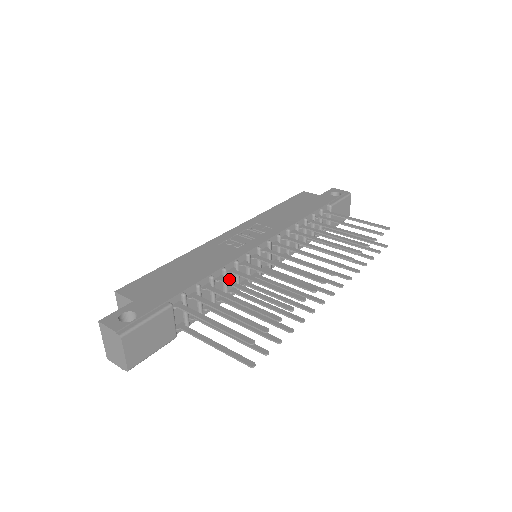
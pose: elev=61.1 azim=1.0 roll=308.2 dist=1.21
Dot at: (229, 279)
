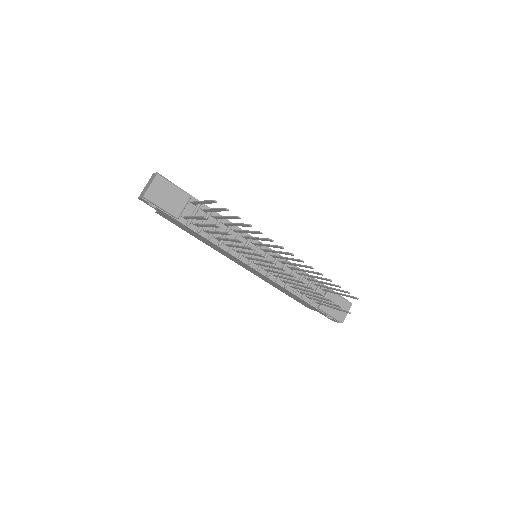
Dot at: (230, 236)
